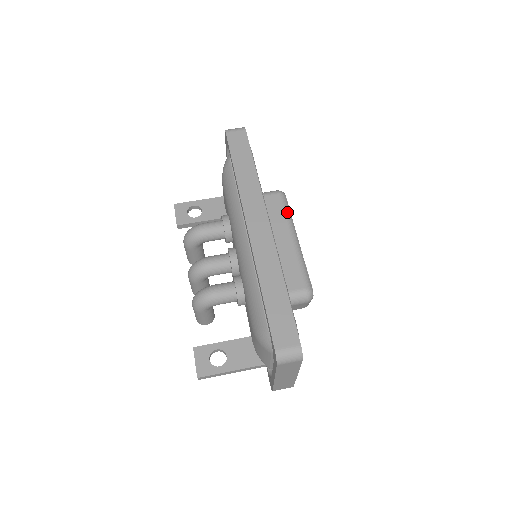
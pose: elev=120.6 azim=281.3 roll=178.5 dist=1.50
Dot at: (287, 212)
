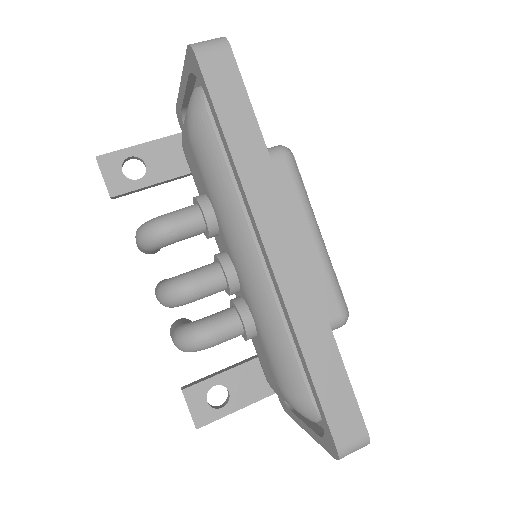
Dot at: (301, 189)
